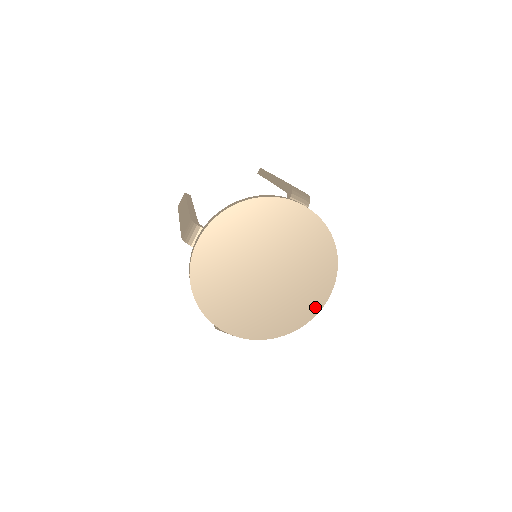
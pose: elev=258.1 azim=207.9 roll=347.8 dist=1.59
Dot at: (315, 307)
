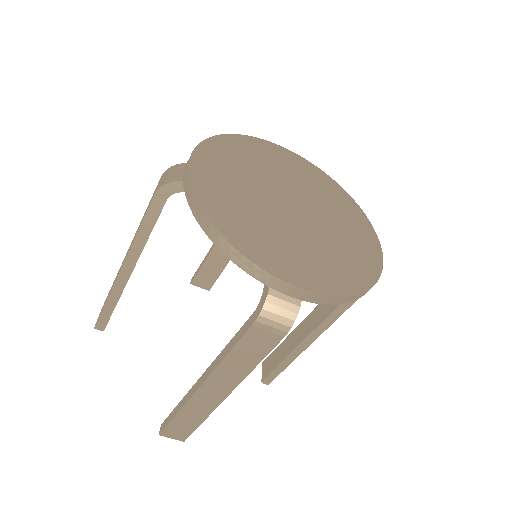
Dot at: (374, 255)
